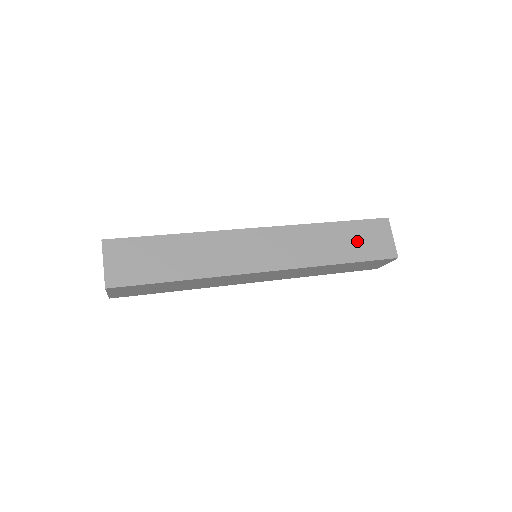
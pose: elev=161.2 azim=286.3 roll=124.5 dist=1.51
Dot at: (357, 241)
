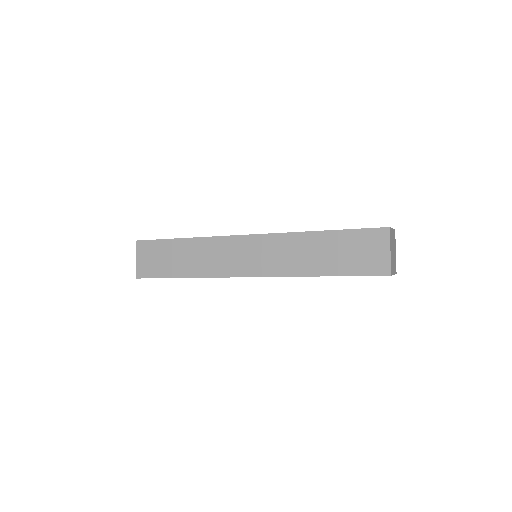
Dot at: occluded
